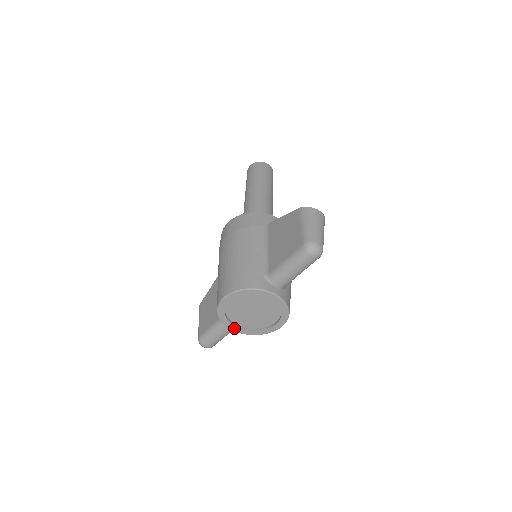
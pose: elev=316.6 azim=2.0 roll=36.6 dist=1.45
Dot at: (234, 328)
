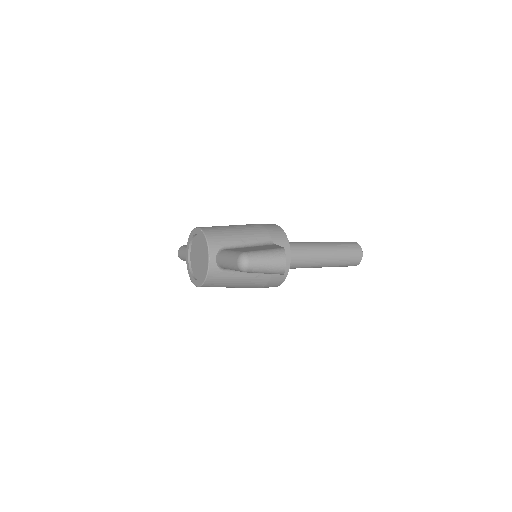
Dot at: (187, 255)
